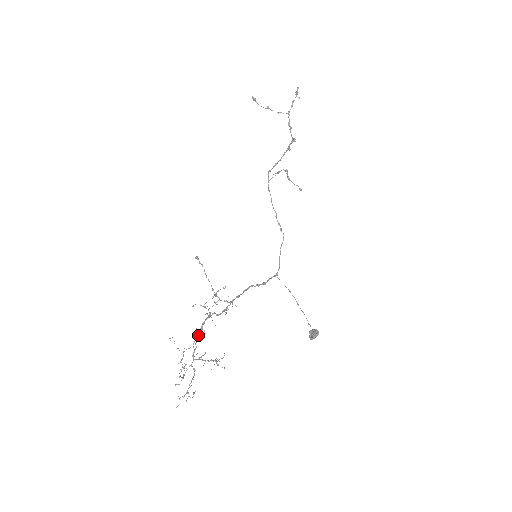
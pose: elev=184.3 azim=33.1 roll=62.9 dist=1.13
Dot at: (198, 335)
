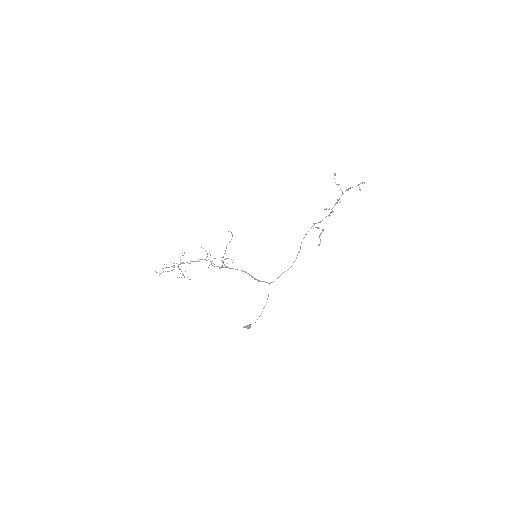
Dot at: (192, 261)
